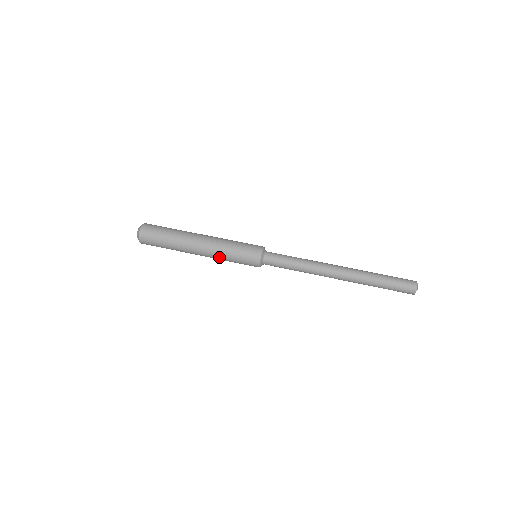
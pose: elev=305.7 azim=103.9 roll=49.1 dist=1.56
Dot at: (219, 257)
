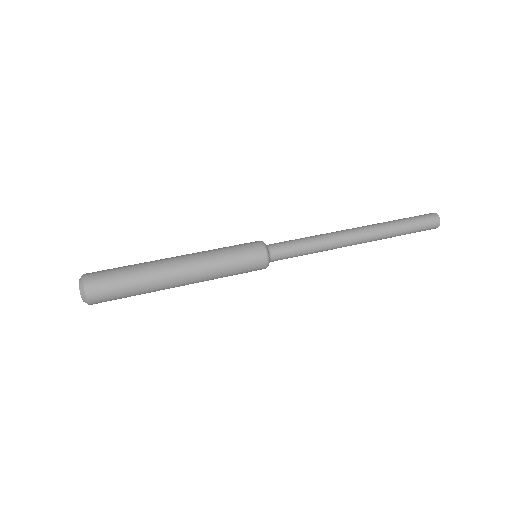
Dot at: (212, 270)
